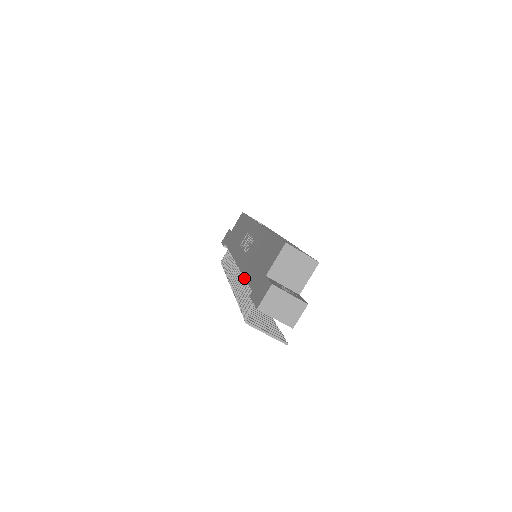
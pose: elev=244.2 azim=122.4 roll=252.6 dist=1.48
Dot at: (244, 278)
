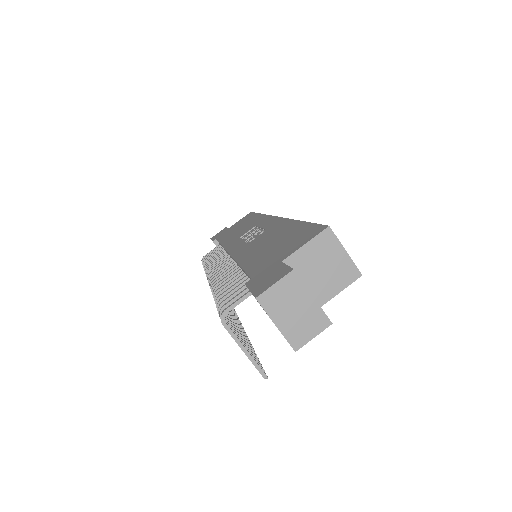
Dot at: (235, 271)
